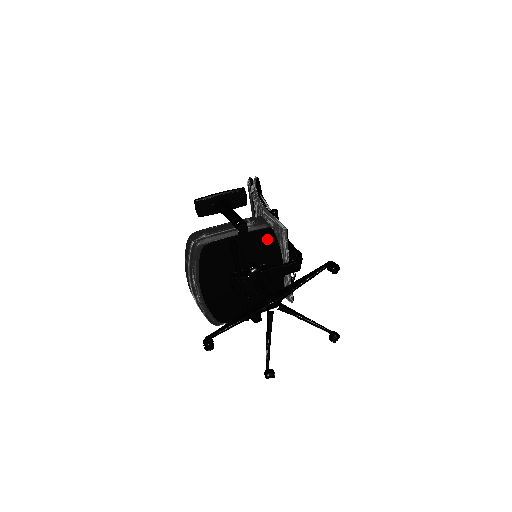
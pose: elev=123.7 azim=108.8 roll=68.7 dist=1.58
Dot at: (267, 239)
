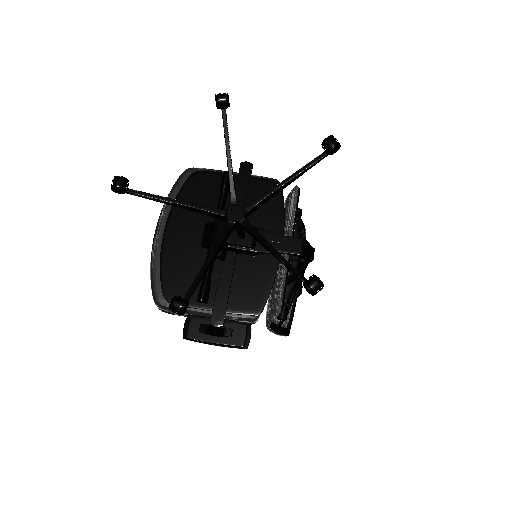
Dot at: occluded
